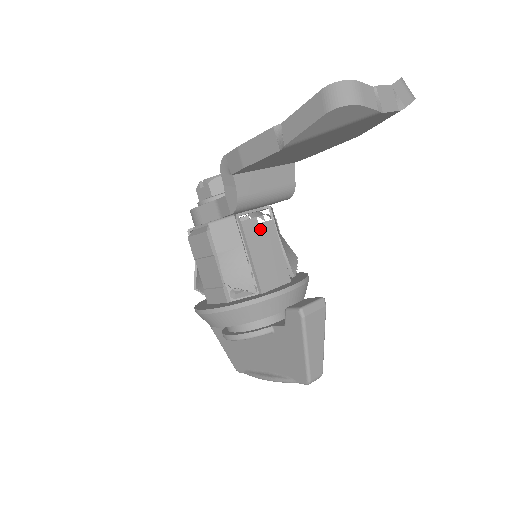
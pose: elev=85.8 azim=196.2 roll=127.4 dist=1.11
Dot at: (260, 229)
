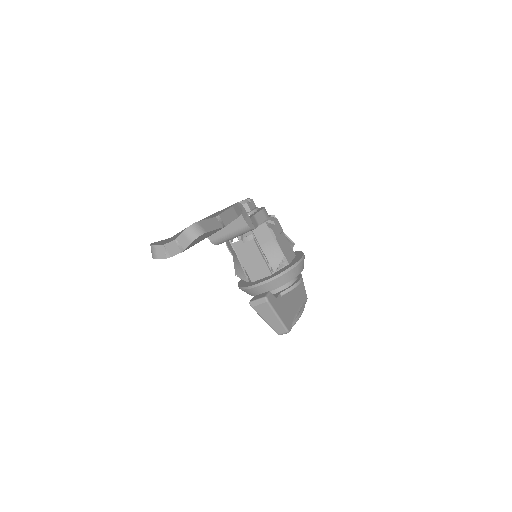
Dot at: (245, 246)
